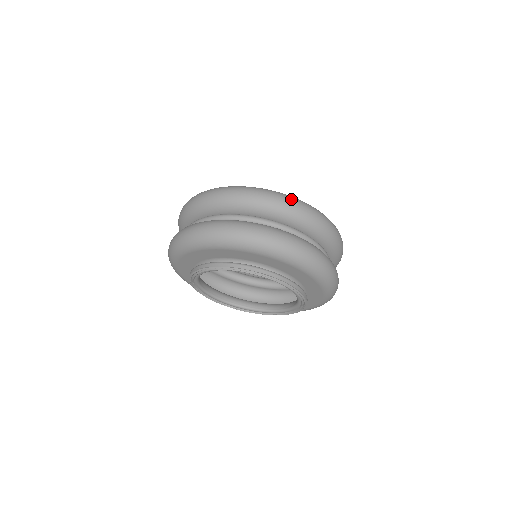
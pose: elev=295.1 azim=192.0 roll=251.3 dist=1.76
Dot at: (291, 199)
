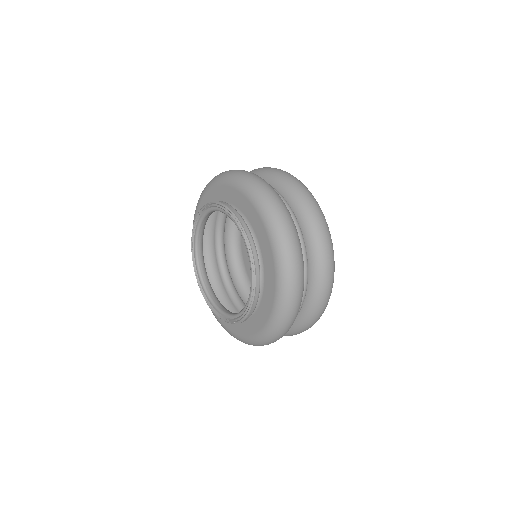
Dot at: (309, 191)
